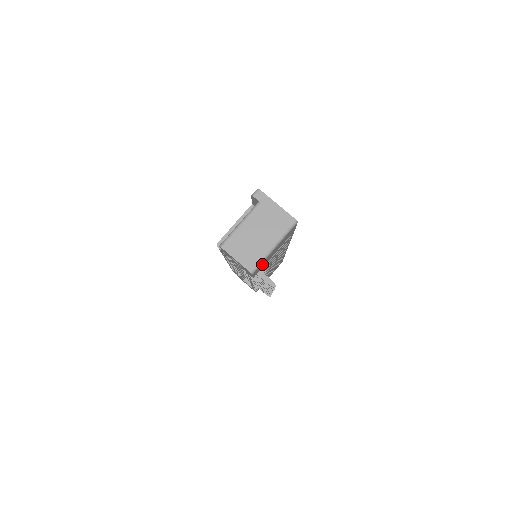
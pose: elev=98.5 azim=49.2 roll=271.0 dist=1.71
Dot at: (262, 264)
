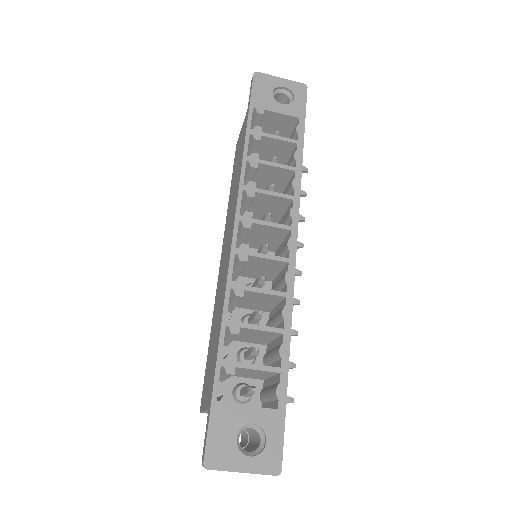
Dot at: occluded
